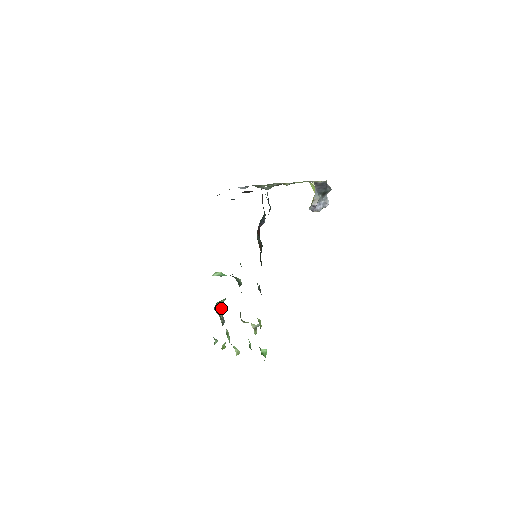
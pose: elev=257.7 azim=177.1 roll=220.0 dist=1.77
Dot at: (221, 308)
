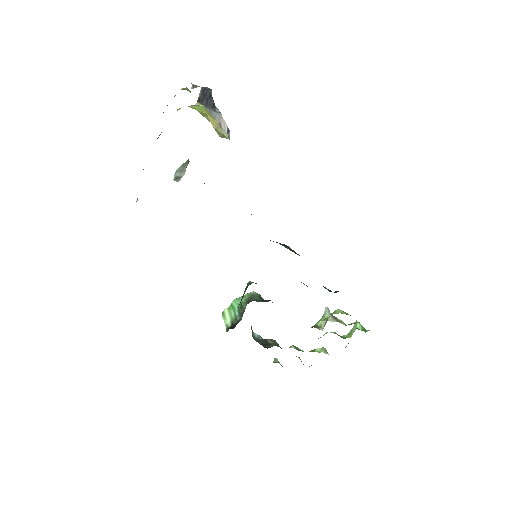
Dot at: (257, 335)
